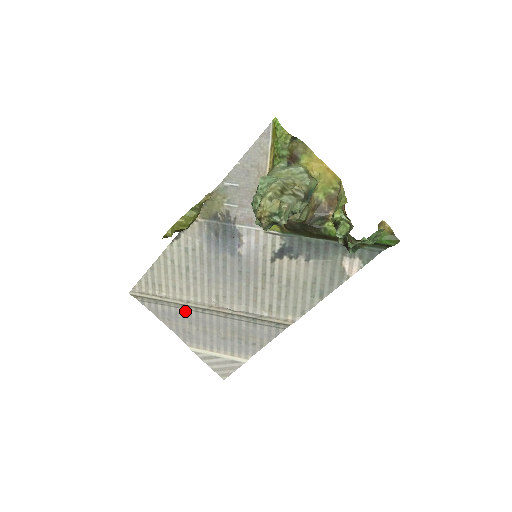
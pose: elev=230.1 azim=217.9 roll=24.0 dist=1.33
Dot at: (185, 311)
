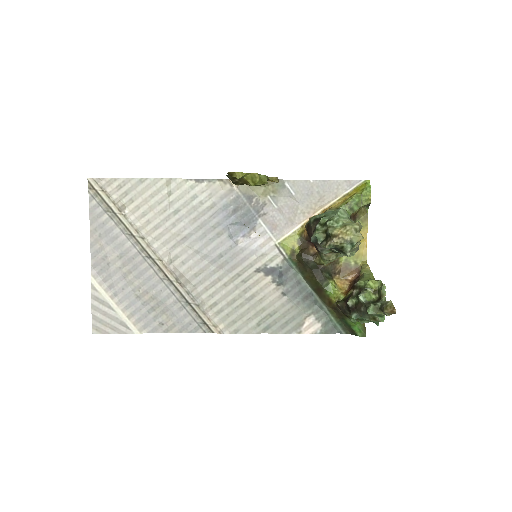
Dot at: (128, 242)
